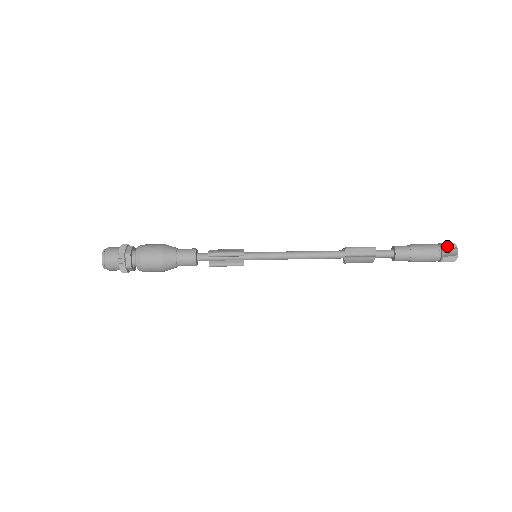
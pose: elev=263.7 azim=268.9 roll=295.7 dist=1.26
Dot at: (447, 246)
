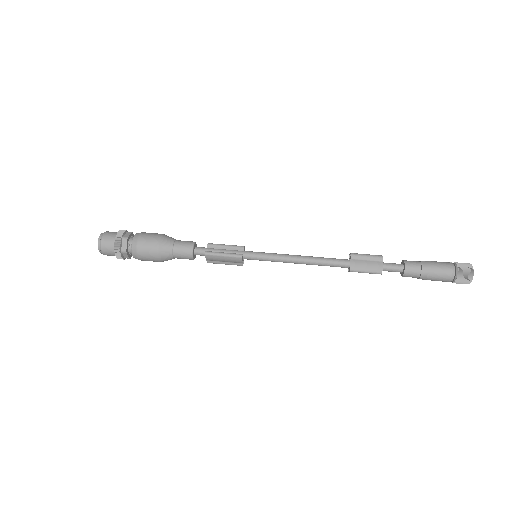
Dot at: occluded
